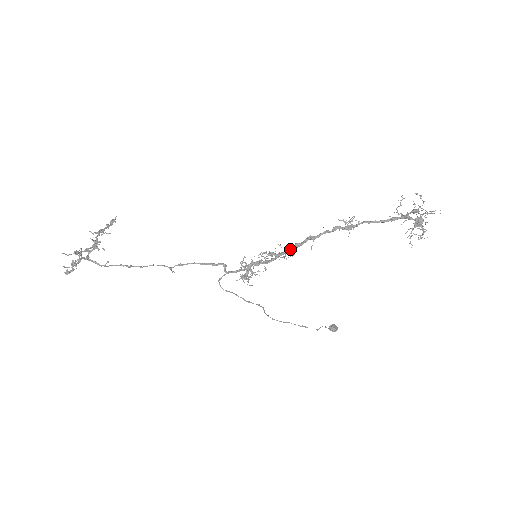
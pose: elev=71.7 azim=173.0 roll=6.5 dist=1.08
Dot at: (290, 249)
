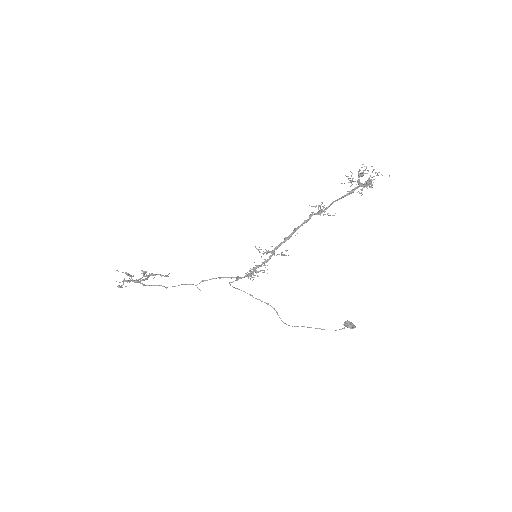
Dot at: (281, 243)
